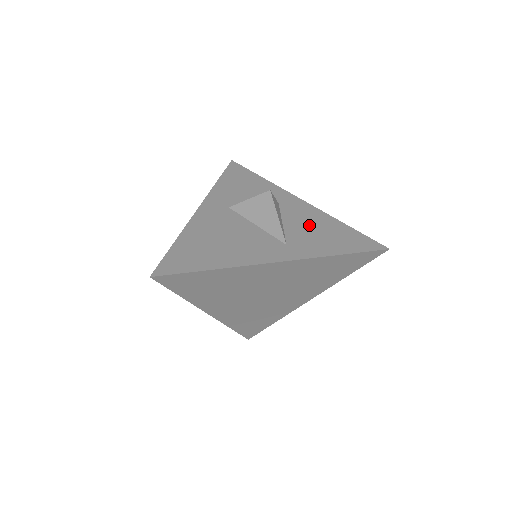
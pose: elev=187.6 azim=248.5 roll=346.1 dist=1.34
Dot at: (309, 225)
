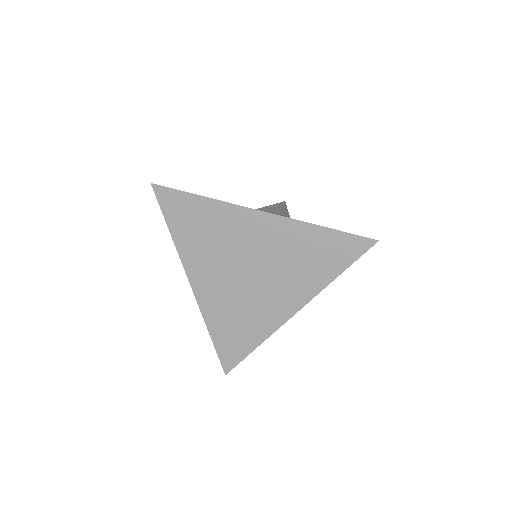
Dot at: occluded
